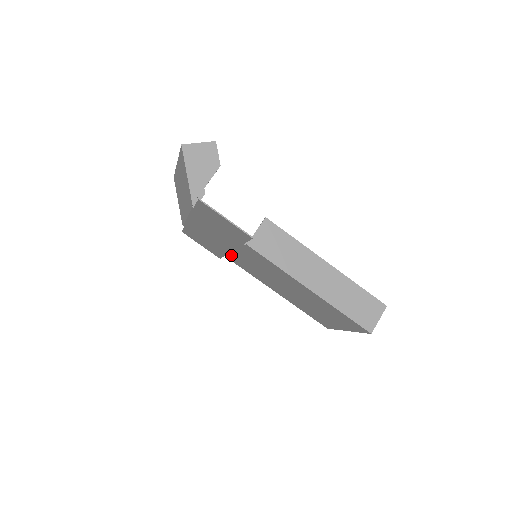
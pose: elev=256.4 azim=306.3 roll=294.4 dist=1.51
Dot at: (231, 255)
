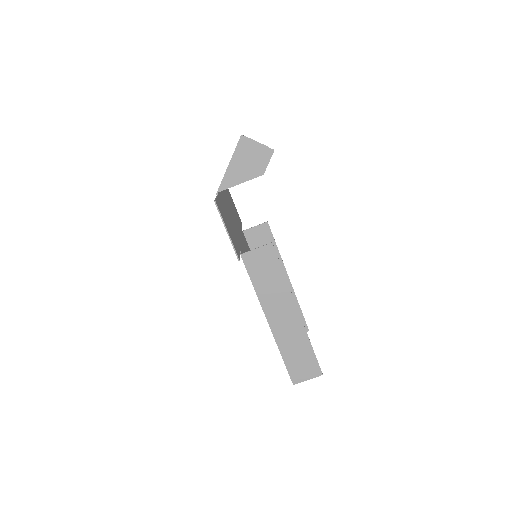
Dot at: occluded
